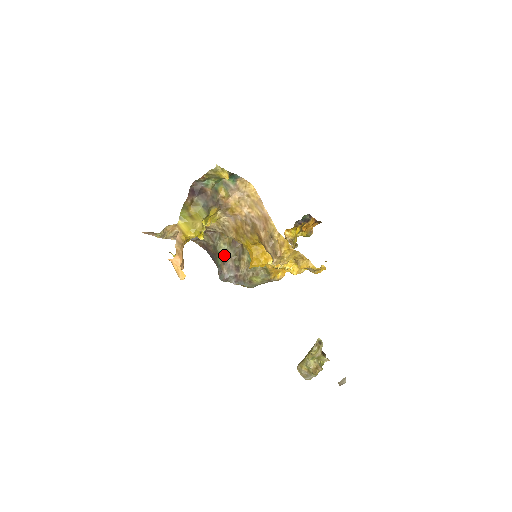
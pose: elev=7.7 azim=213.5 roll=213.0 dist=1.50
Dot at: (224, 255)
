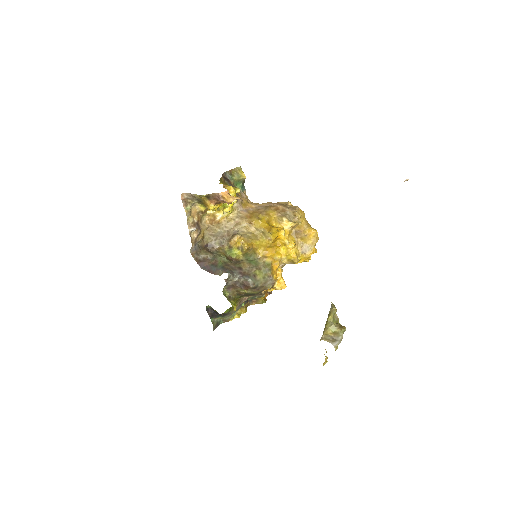
Dot at: (224, 262)
